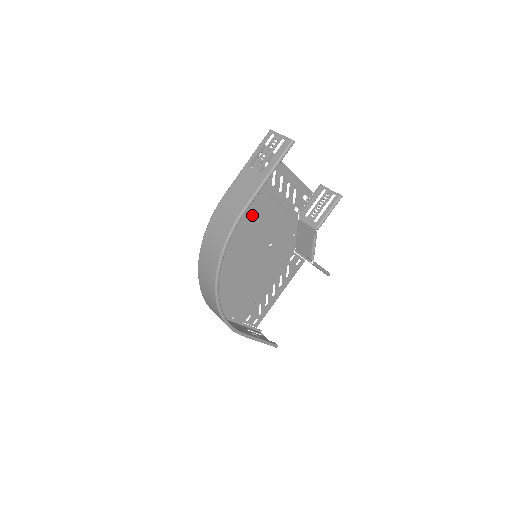
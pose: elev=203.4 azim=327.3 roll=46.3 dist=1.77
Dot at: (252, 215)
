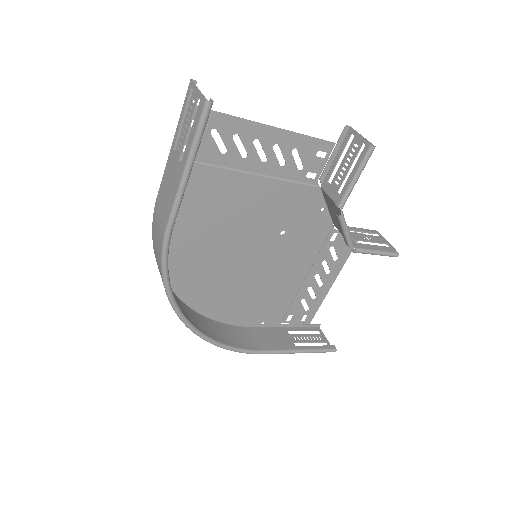
Dot at: (225, 207)
